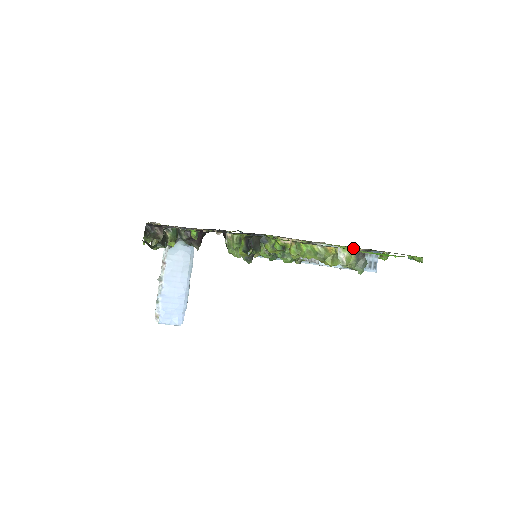
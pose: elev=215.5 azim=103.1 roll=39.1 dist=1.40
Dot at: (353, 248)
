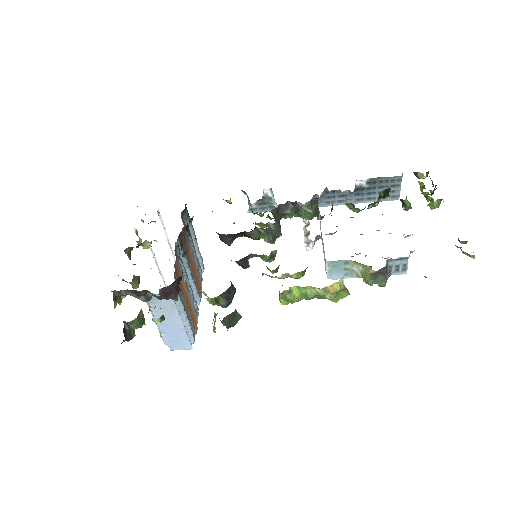
Dot at: (368, 266)
